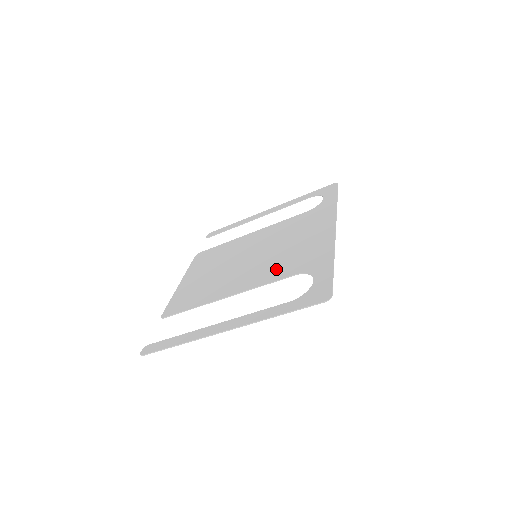
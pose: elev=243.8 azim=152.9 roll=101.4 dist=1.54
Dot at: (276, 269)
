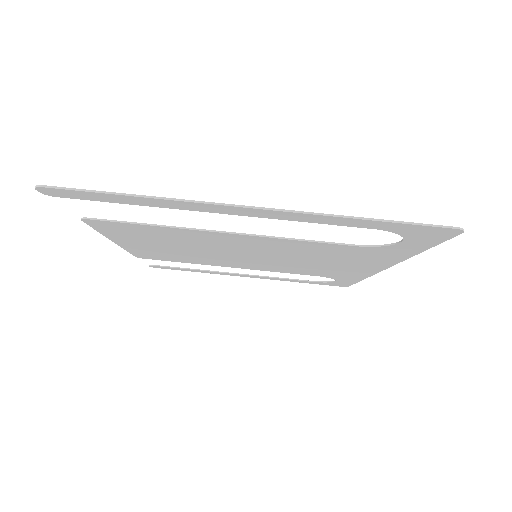
Dot at: (310, 247)
